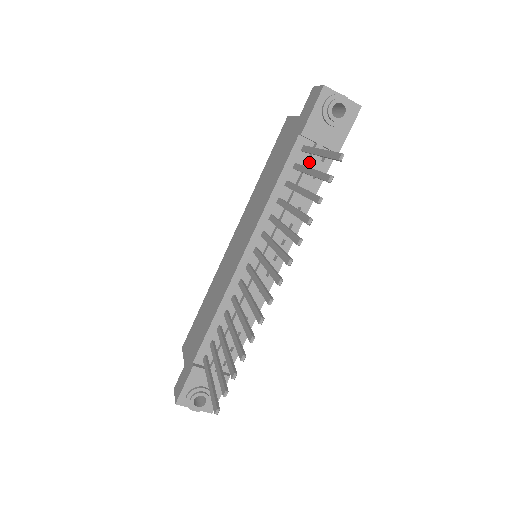
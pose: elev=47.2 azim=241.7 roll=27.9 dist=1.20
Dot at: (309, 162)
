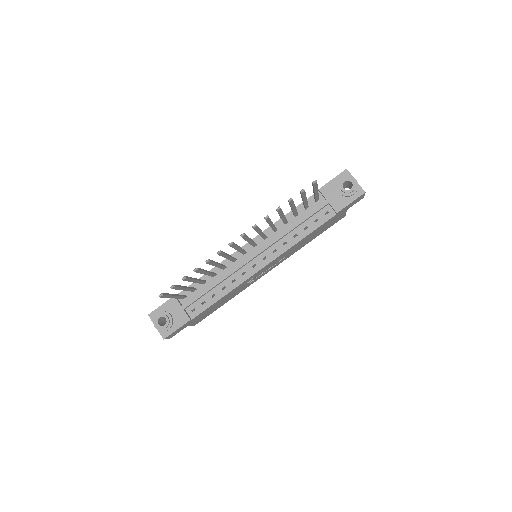
Dot at: (315, 208)
